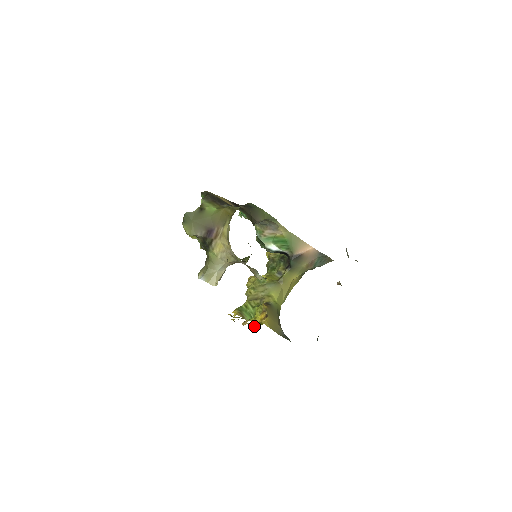
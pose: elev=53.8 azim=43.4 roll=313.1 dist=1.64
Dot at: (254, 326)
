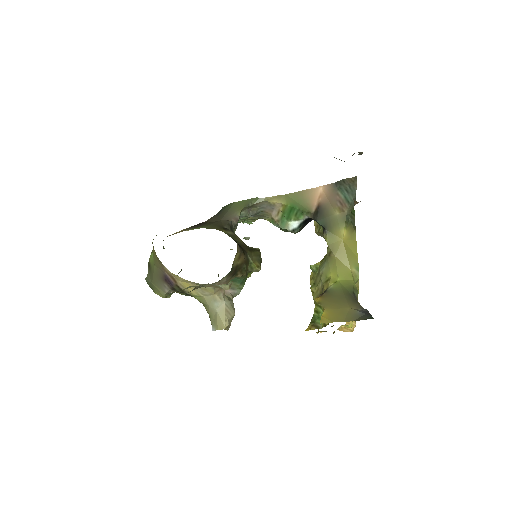
Dot at: (349, 325)
